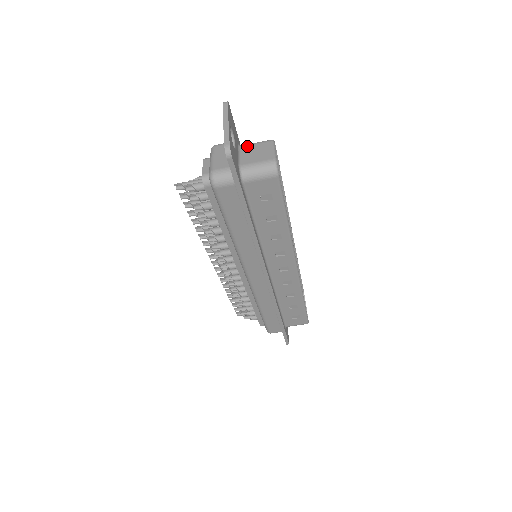
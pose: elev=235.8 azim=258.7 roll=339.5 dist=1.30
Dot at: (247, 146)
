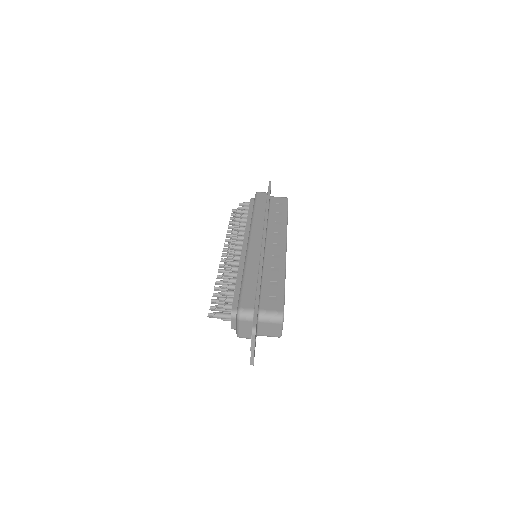
Dot at: occluded
